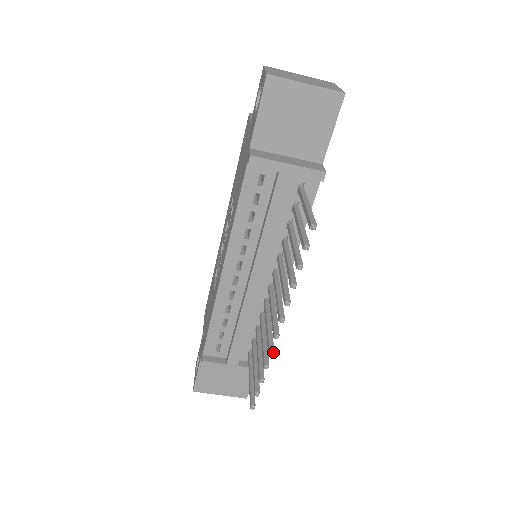
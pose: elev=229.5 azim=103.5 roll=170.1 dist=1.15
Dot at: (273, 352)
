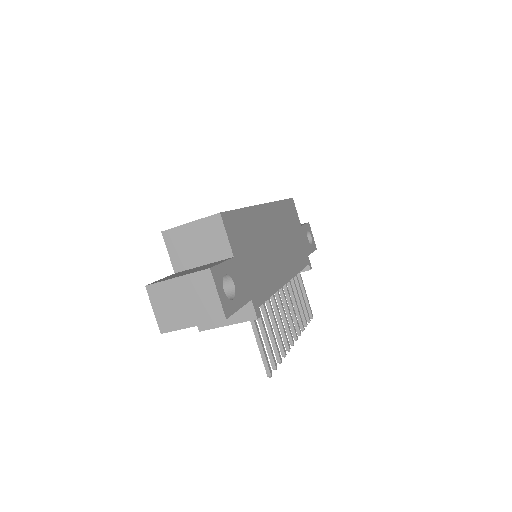
Dot at: (300, 334)
